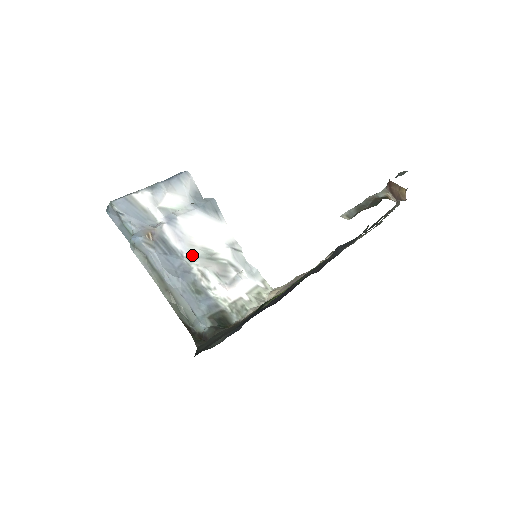
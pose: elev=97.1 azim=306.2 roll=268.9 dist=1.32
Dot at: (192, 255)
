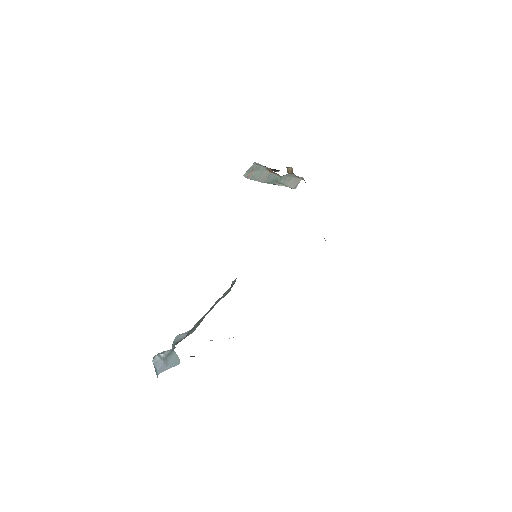
Dot at: occluded
